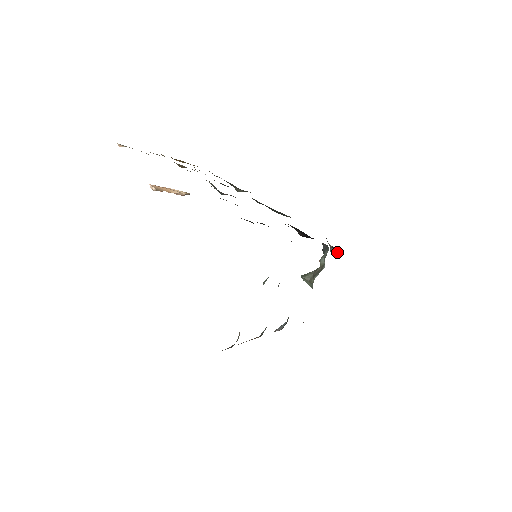
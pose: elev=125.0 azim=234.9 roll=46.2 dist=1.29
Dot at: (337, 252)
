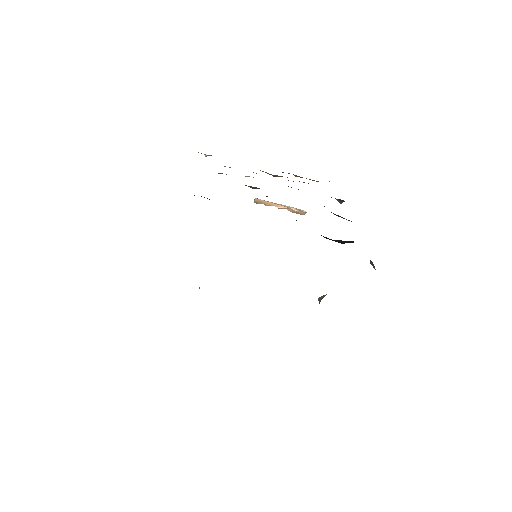
Dot at: (374, 266)
